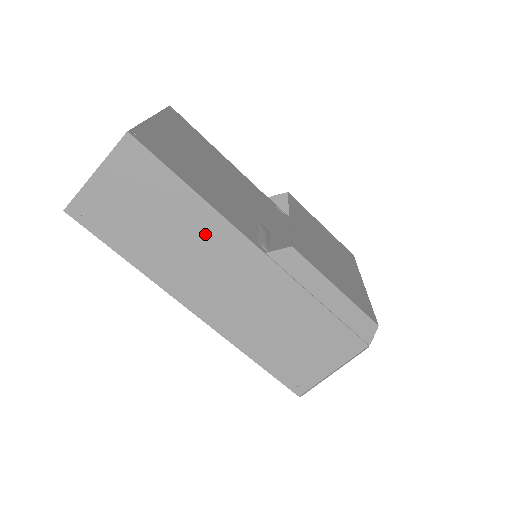
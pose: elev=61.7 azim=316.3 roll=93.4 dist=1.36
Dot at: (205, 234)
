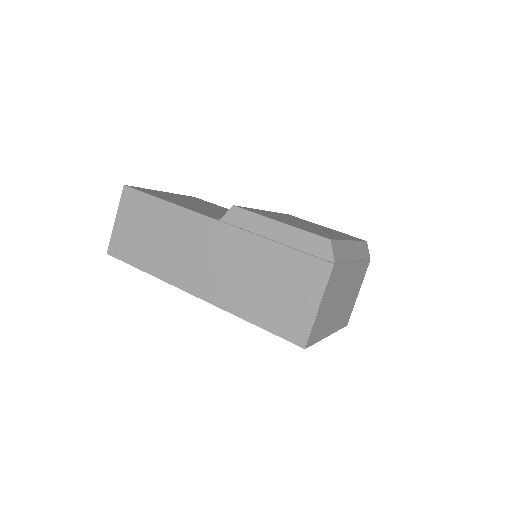
Dot at: (180, 227)
